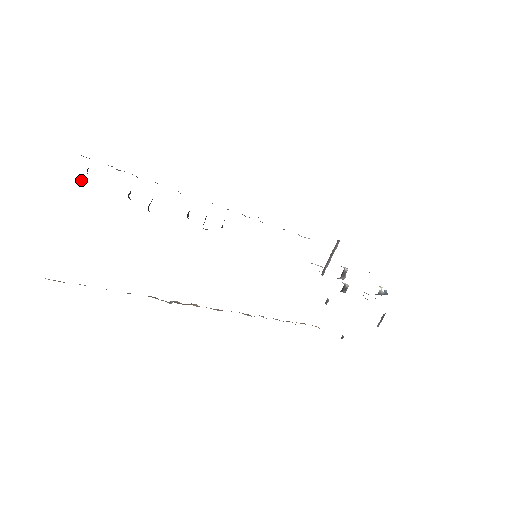
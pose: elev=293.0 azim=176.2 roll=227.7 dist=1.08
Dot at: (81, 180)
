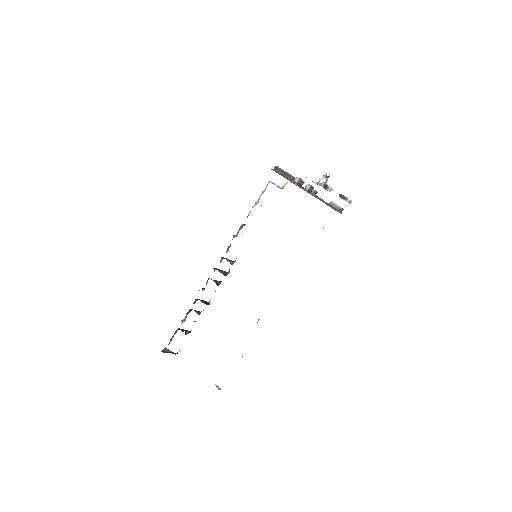
Dot at: (186, 332)
